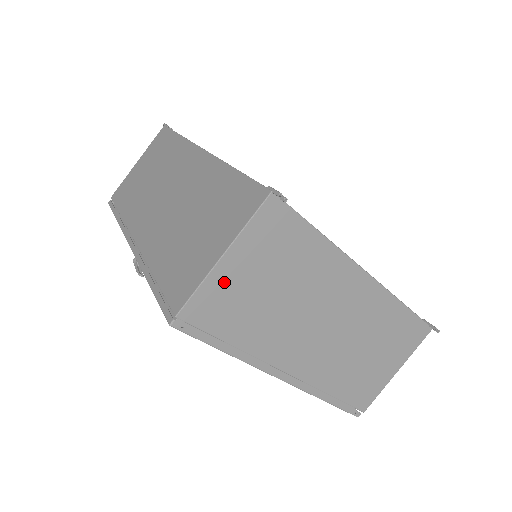
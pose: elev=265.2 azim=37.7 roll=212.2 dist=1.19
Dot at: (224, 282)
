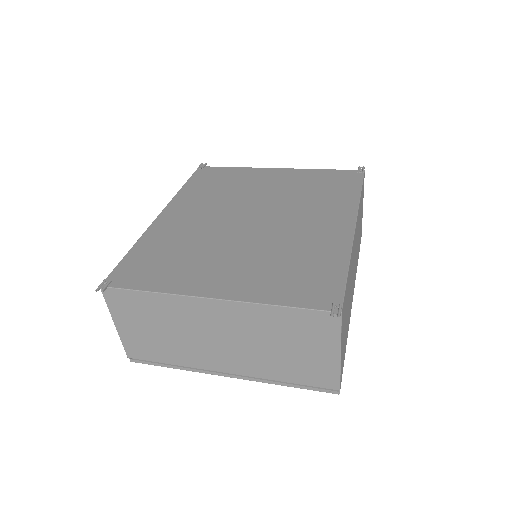
Dot at: (130, 336)
